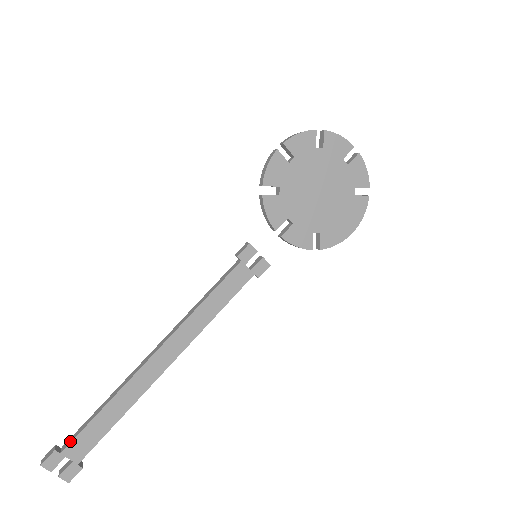
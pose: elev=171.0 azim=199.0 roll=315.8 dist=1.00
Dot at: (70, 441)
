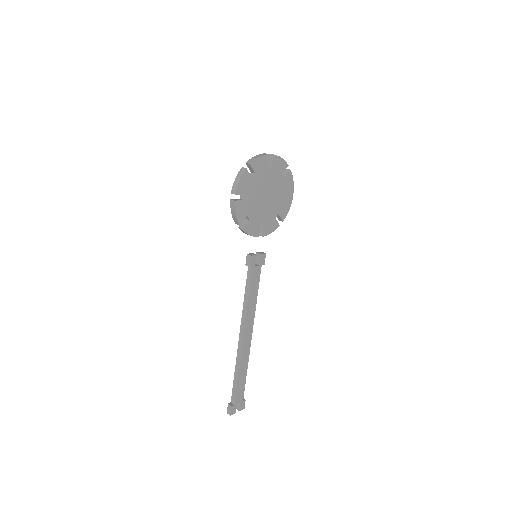
Dot at: (234, 398)
